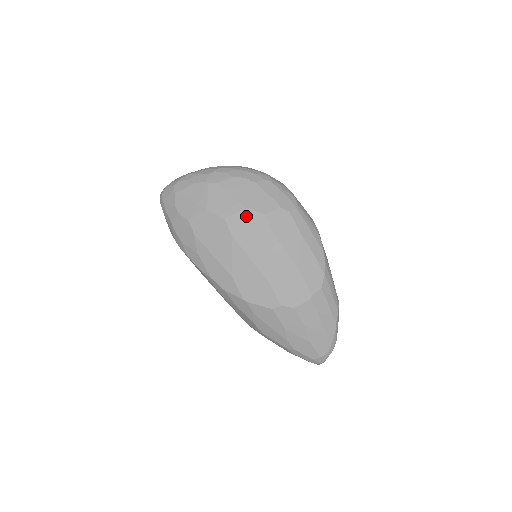
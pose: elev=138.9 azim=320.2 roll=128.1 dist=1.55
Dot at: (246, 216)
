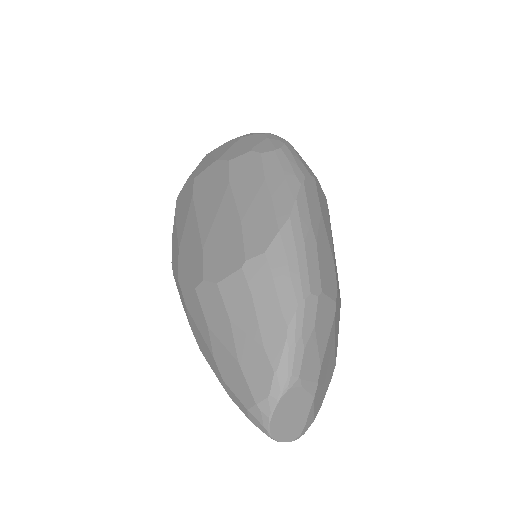
Dot at: (212, 169)
